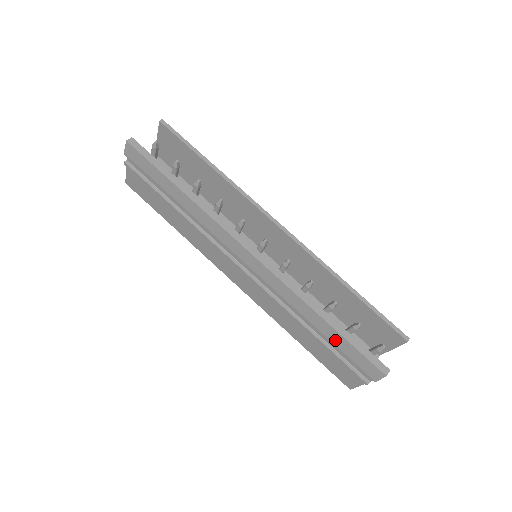
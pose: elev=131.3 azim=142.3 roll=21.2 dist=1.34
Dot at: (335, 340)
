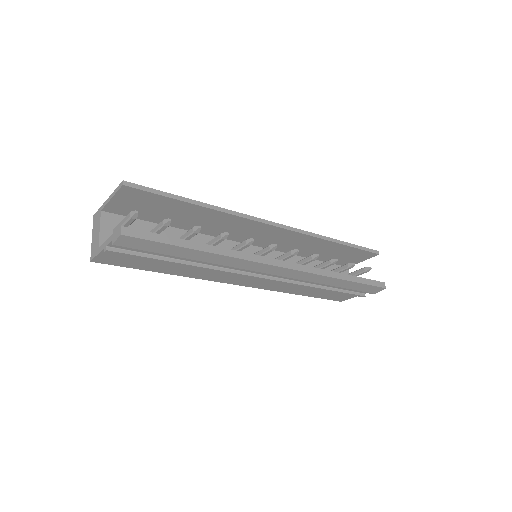
Dot at: (349, 286)
